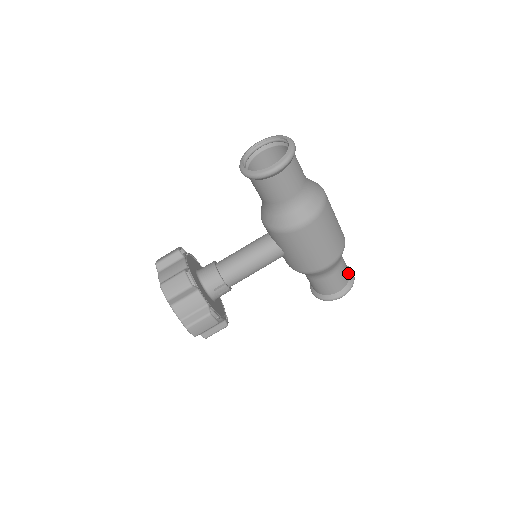
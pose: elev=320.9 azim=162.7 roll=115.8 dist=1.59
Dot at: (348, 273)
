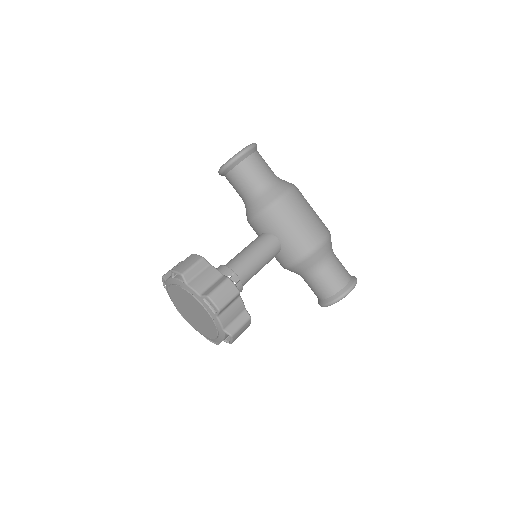
Dot at: occluded
